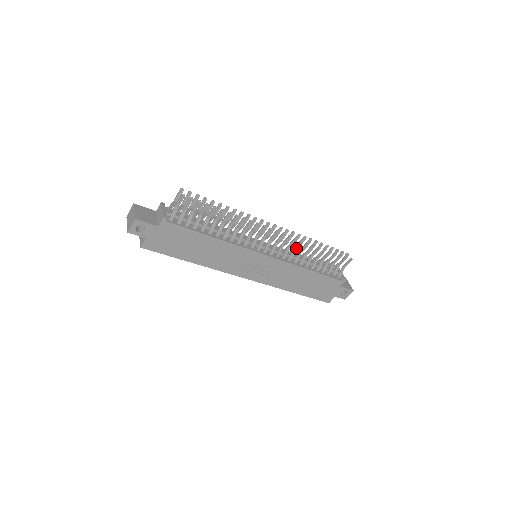
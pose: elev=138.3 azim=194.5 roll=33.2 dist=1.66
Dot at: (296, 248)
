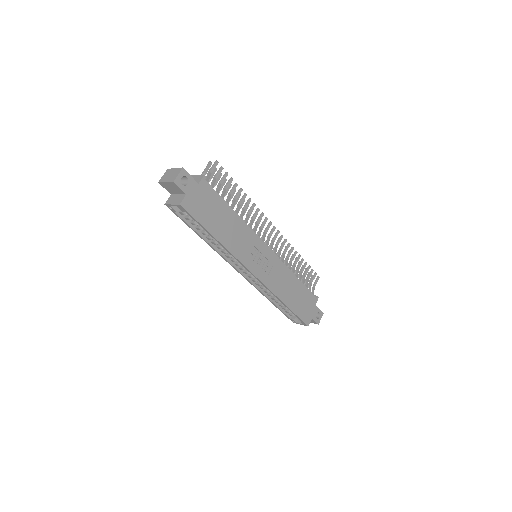
Dot at: (285, 252)
